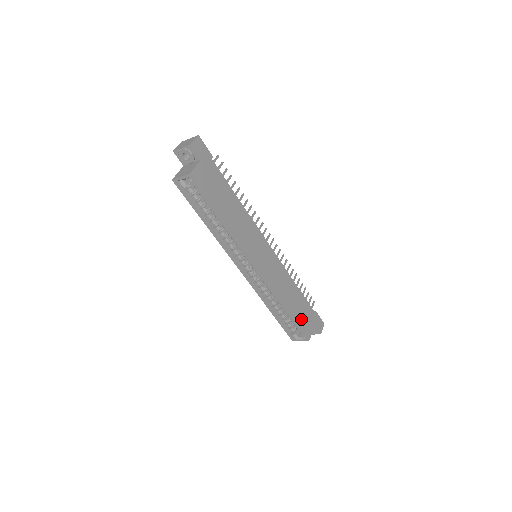
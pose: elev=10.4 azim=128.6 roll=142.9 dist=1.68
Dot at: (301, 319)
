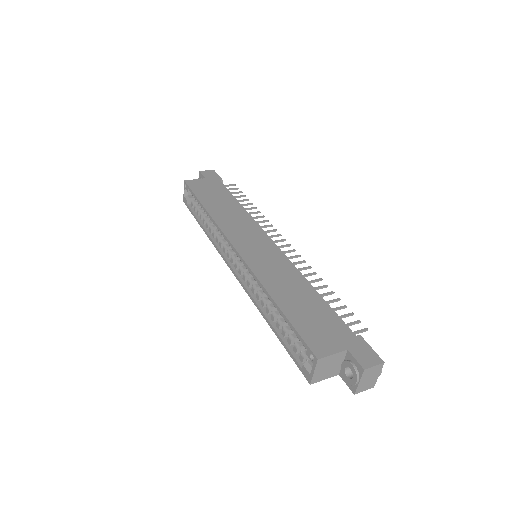
Dot at: (307, 325)
